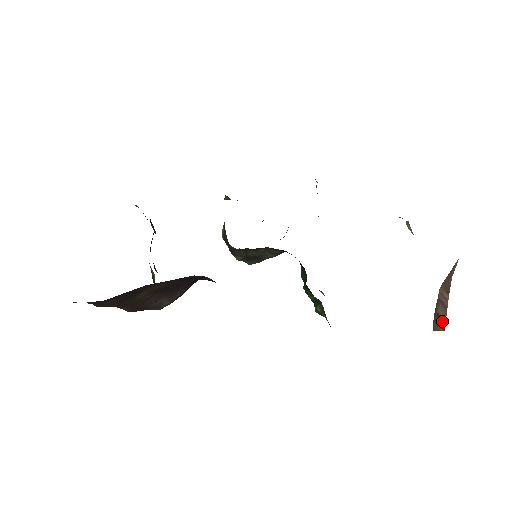
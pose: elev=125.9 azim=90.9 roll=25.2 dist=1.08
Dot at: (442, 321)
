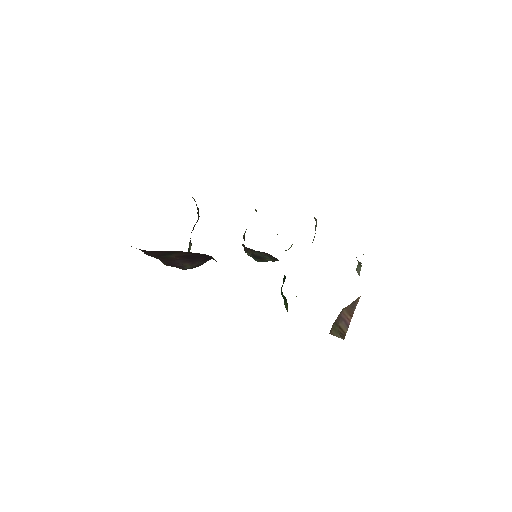
Dot at: (343, 332)
